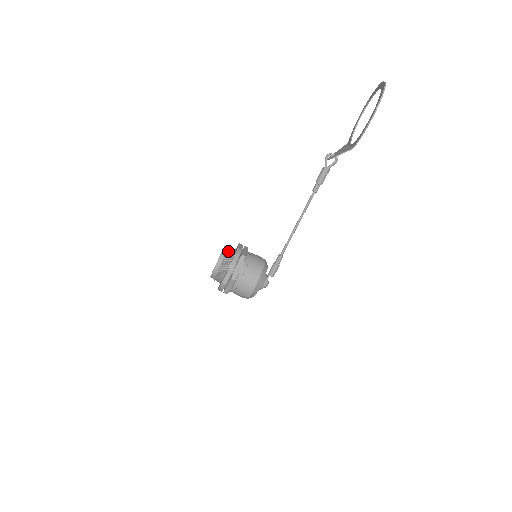
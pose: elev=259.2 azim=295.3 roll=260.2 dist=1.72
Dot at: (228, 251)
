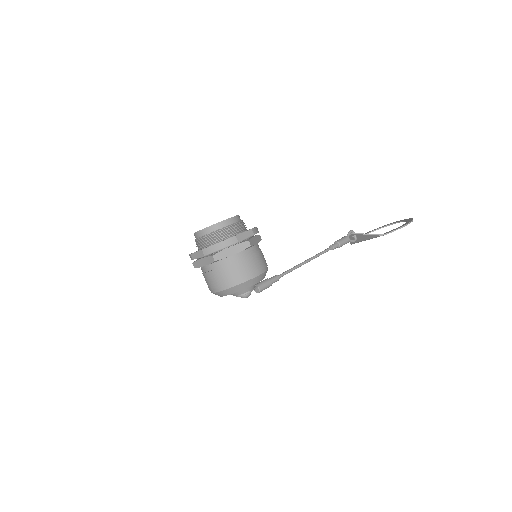
Dot at: occluded
